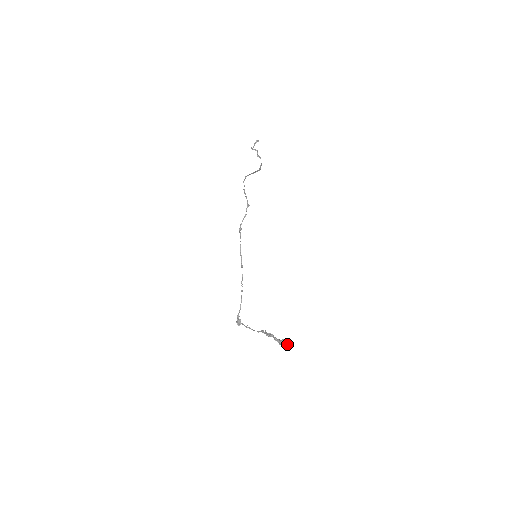
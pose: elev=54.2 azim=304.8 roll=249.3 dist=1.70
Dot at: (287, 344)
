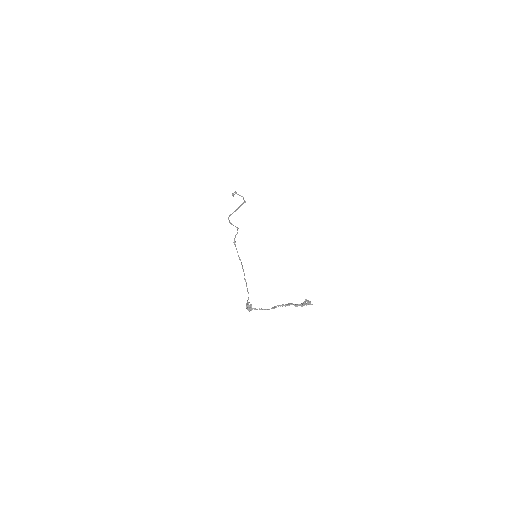
Dot at: (312, 304)
